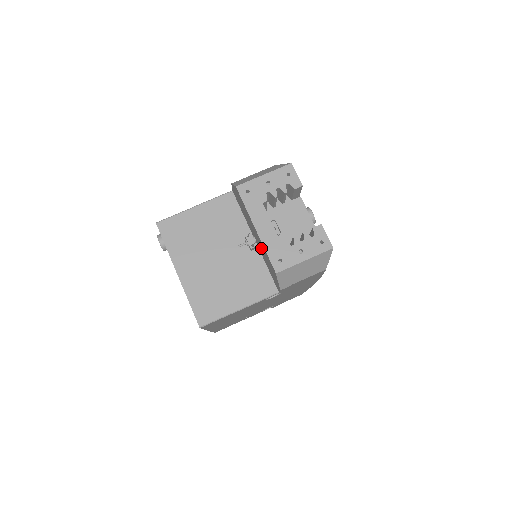
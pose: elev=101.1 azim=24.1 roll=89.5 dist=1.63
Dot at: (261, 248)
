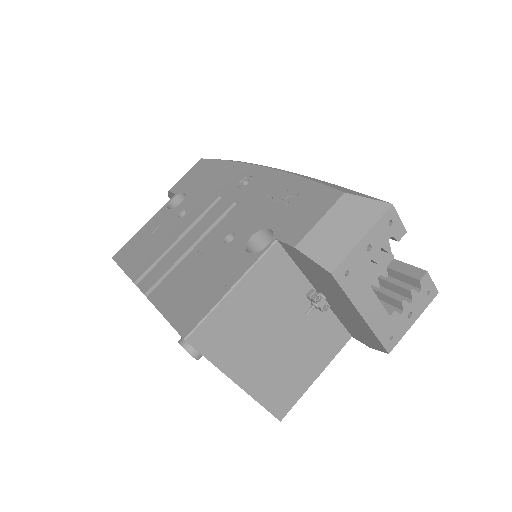
Dot at: (348, 317)
